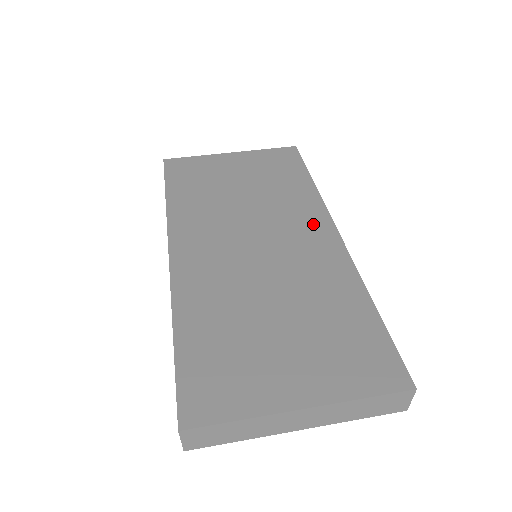
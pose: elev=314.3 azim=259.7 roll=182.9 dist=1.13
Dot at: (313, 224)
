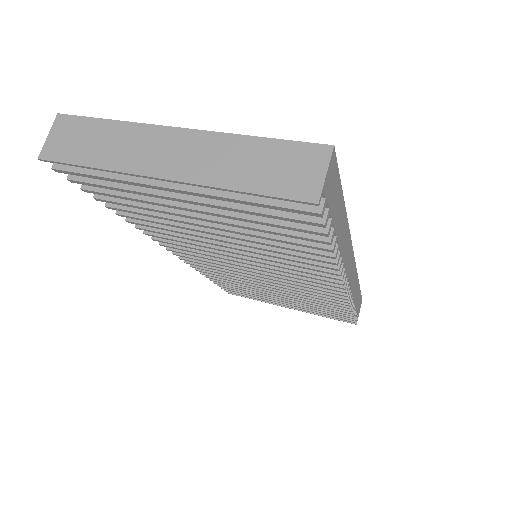
Dot at: occluded
